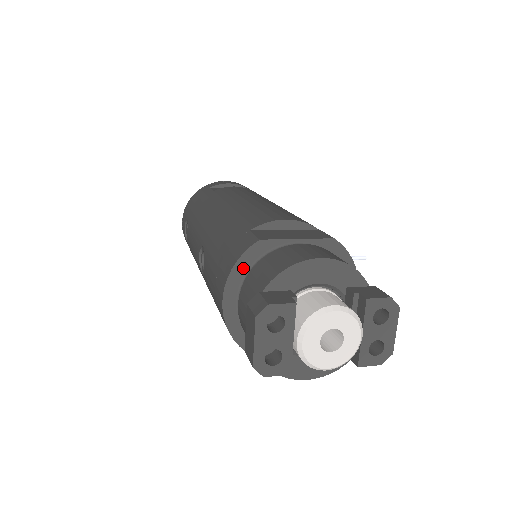
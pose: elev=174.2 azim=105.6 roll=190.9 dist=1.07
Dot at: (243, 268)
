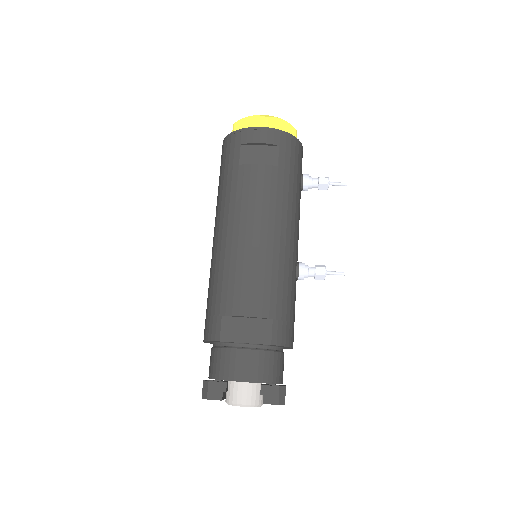
Dot at: occluded
